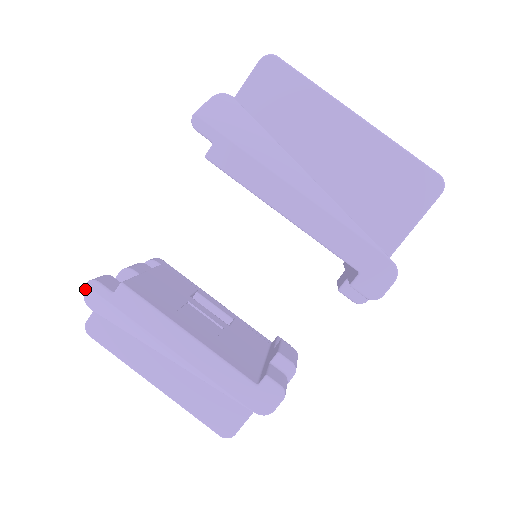
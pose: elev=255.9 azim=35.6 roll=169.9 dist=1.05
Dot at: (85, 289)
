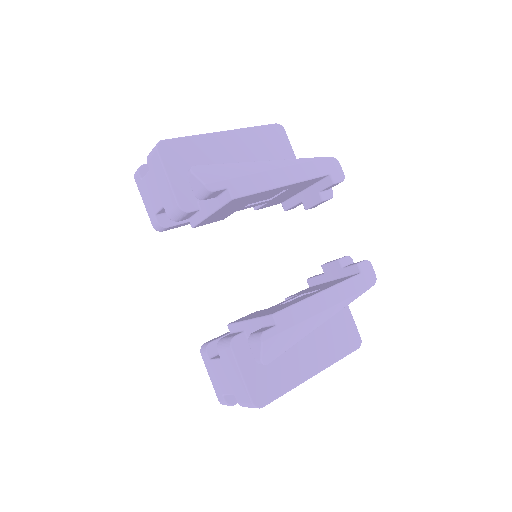
Dot at: (262, 348)
